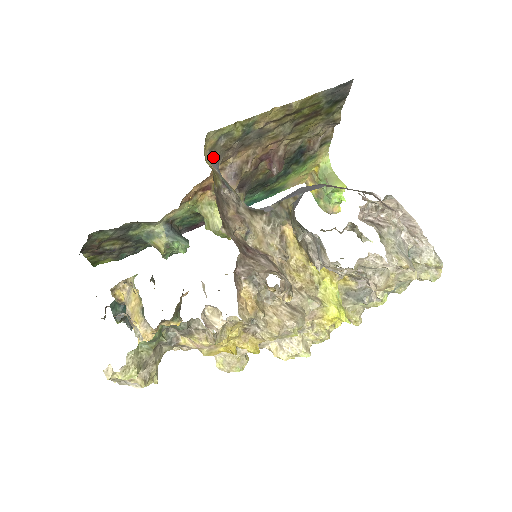
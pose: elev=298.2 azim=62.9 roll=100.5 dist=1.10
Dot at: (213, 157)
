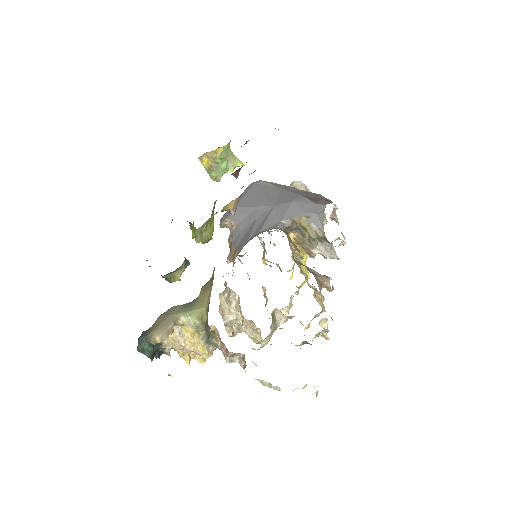
Dot at: occluded
